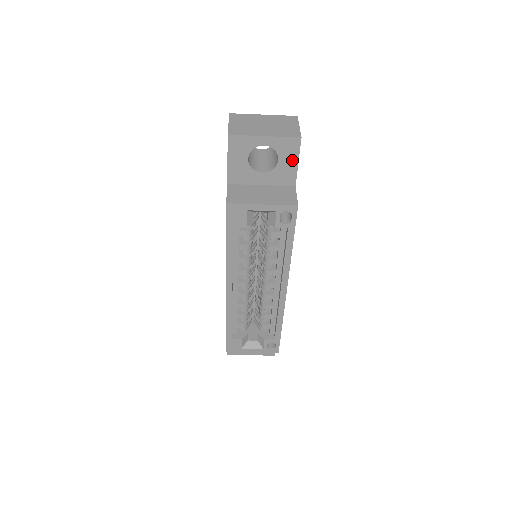
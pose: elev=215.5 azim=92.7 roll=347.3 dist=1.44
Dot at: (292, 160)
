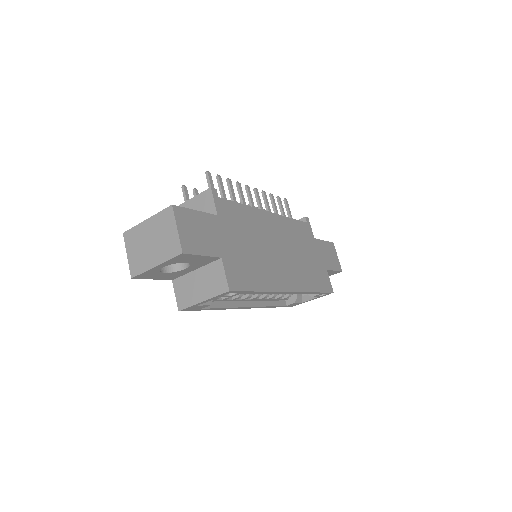
Dot at: (196, 258)
